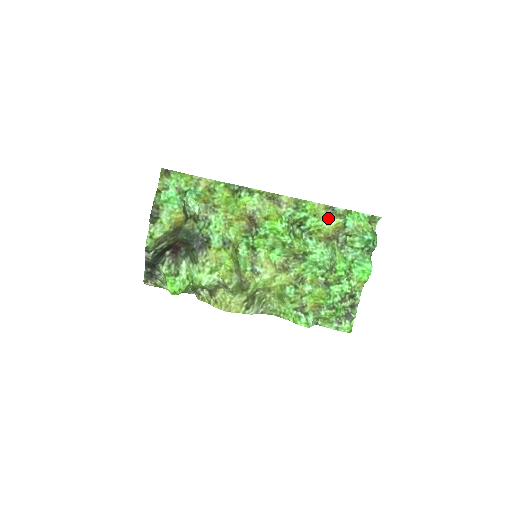
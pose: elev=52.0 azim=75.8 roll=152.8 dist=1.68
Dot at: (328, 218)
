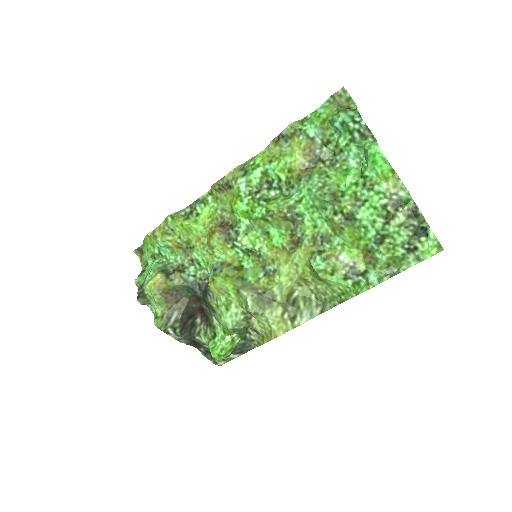
Dot at: (286, 150)
